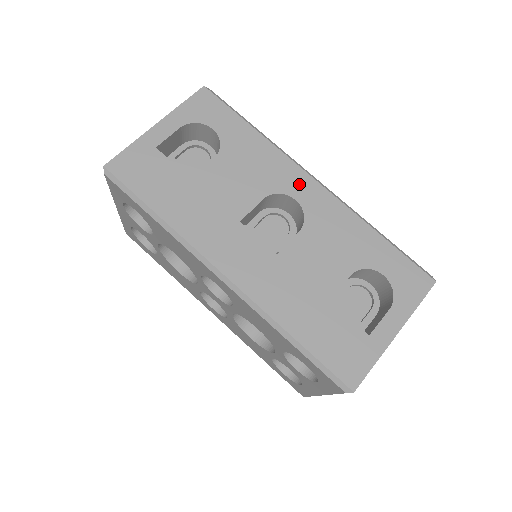
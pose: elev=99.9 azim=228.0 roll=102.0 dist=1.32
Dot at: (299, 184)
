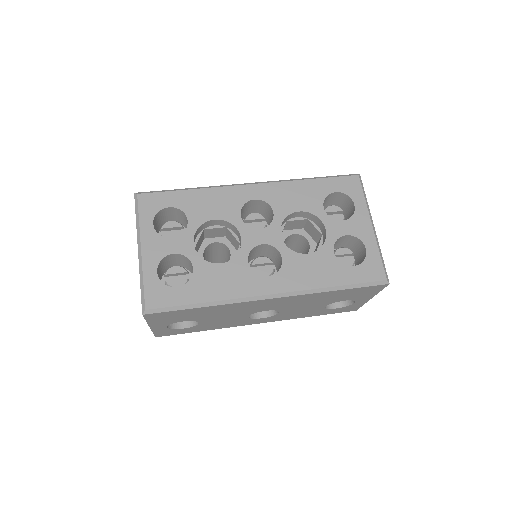
Dot at: occluded
